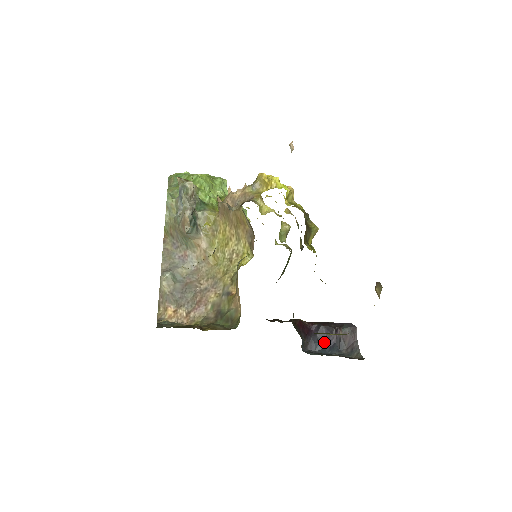
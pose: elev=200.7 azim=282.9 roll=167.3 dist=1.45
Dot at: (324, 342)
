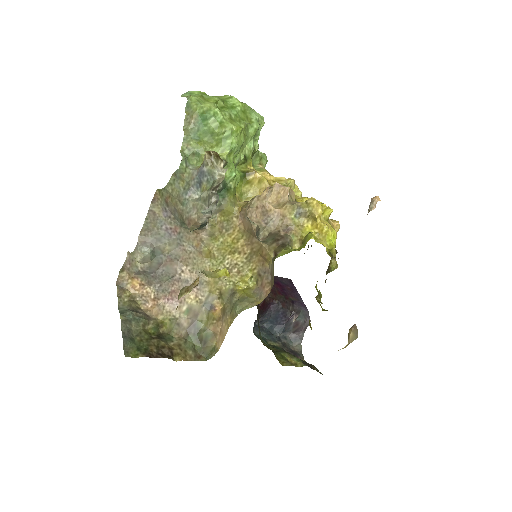
Dot at: (275, 320)
